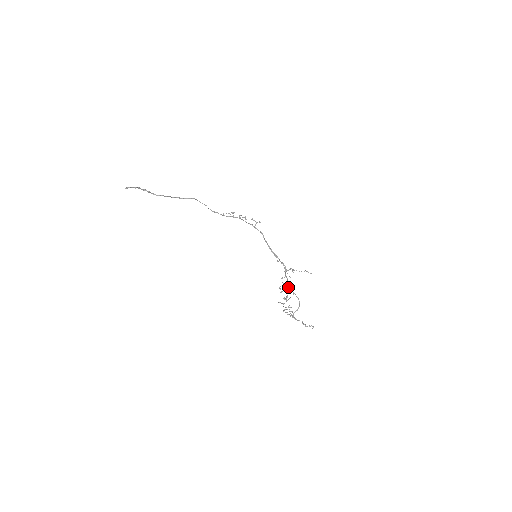
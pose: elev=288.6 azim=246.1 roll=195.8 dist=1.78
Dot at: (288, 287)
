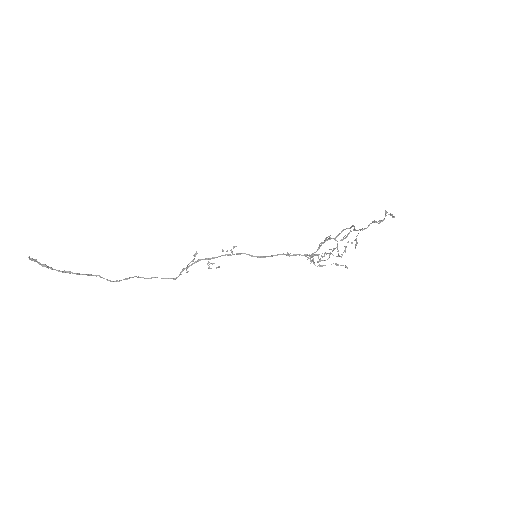
Dot at: (327, 259)
